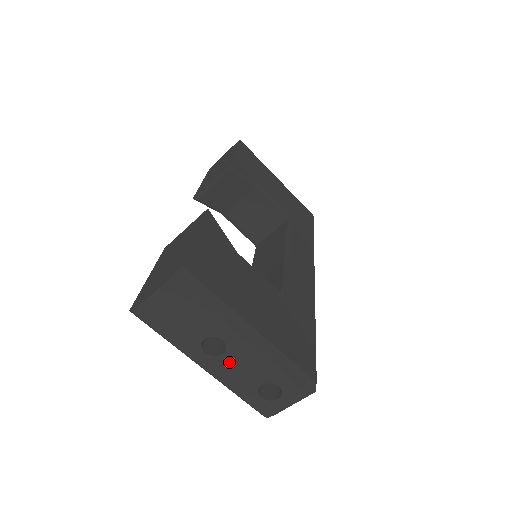
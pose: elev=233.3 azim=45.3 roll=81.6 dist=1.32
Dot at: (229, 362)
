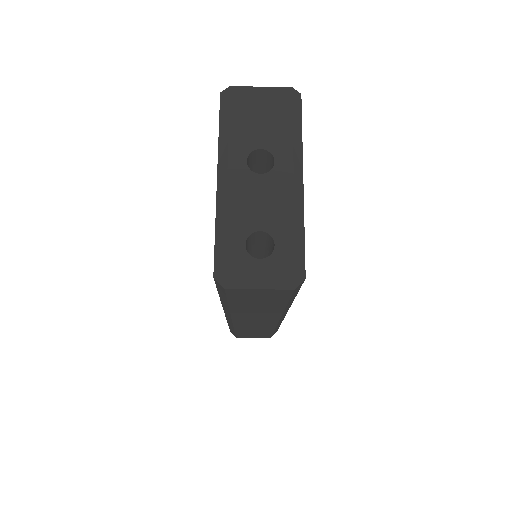
Dot at: (257, 185)
